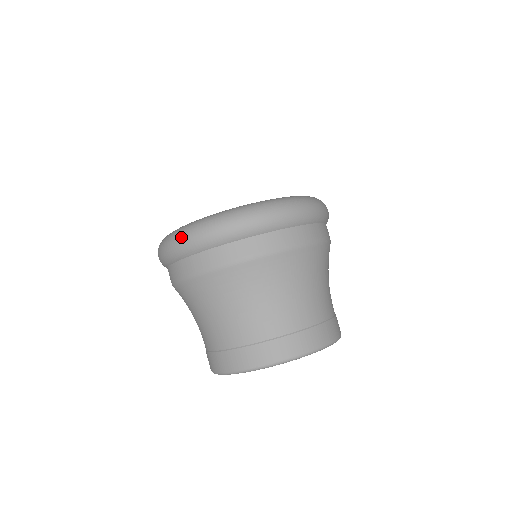
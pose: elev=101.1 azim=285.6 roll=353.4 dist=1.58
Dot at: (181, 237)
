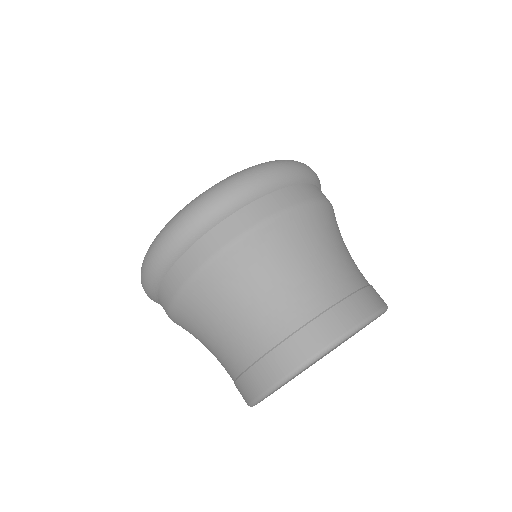
Dot at: (163, 237)
